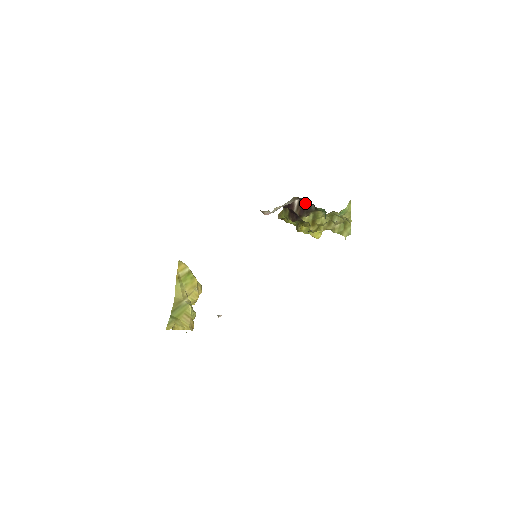
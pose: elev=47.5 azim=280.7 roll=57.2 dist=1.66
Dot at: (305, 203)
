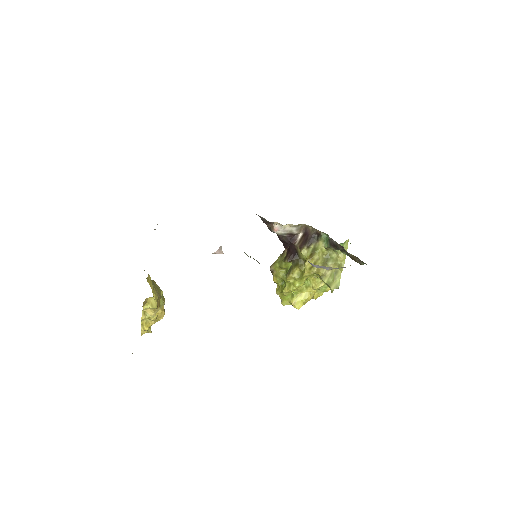
Dot at: (310, 233)
